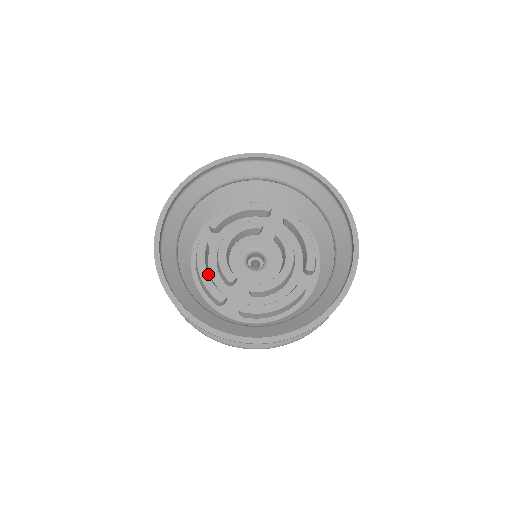
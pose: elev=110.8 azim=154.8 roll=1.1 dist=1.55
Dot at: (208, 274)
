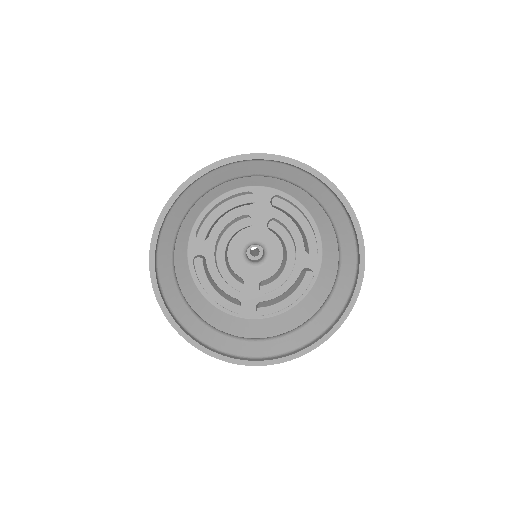
Dot at: (216, 291)
